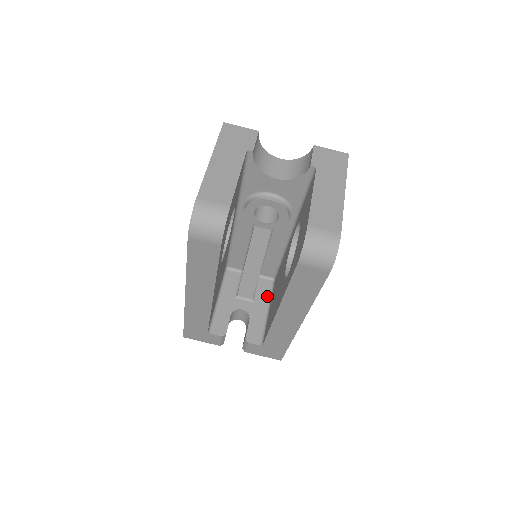
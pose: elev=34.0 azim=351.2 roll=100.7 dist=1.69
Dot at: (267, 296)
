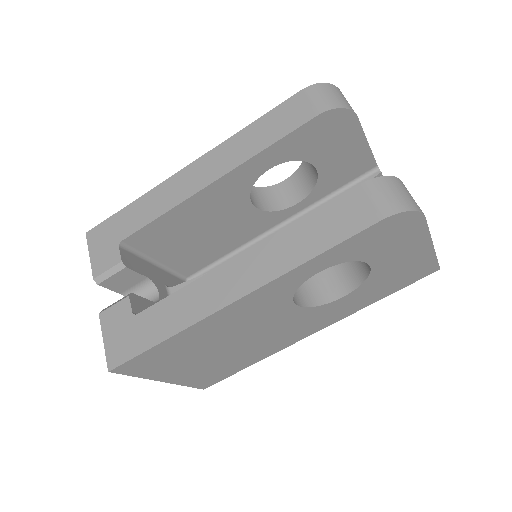
Dot at: occluded
